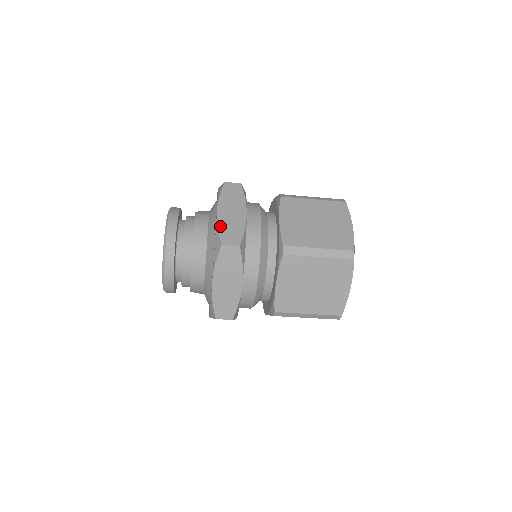
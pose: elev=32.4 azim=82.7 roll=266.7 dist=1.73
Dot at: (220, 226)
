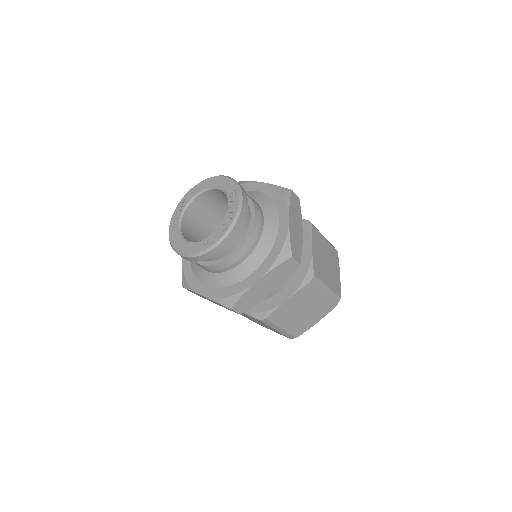
Dot at: (275, 186)
